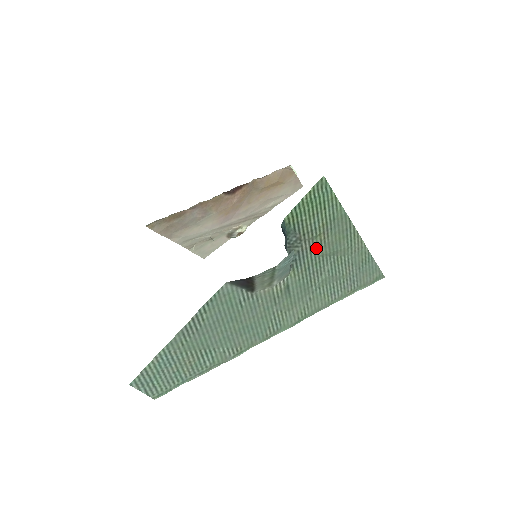
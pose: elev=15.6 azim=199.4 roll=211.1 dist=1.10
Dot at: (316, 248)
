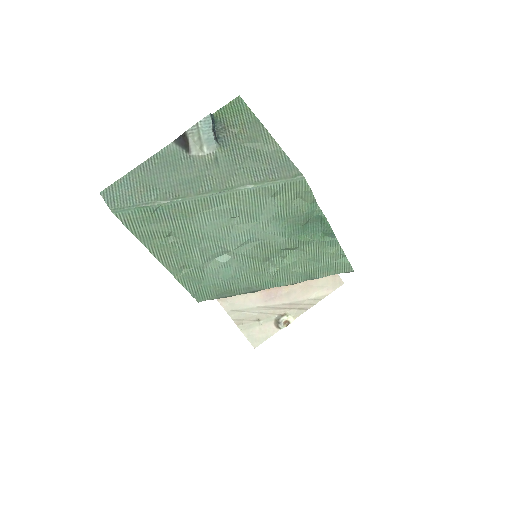
Dot at: (238, 138)
